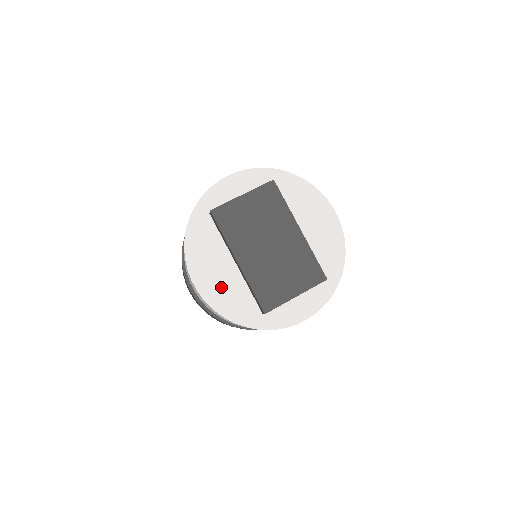
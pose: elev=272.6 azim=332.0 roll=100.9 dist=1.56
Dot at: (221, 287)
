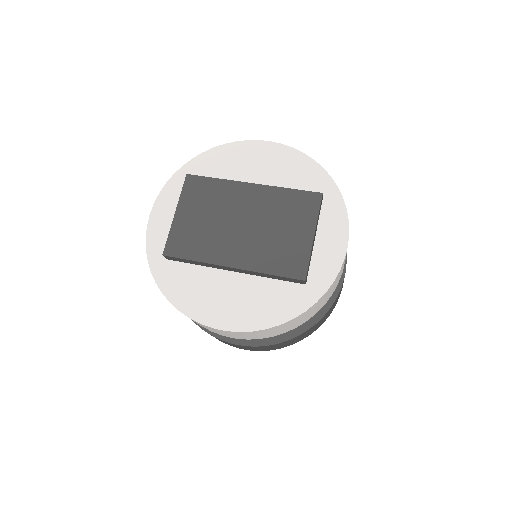
Dot at: (244, 304)
